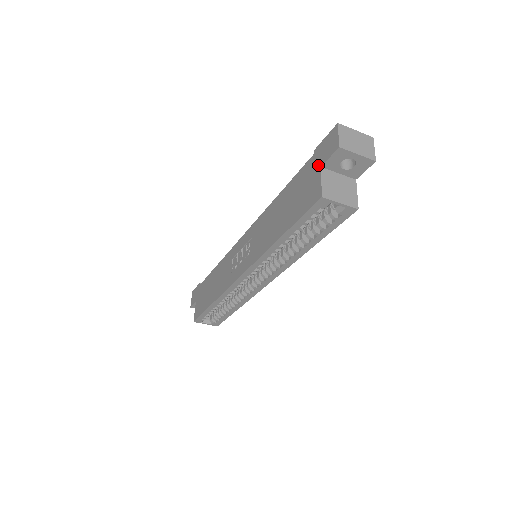
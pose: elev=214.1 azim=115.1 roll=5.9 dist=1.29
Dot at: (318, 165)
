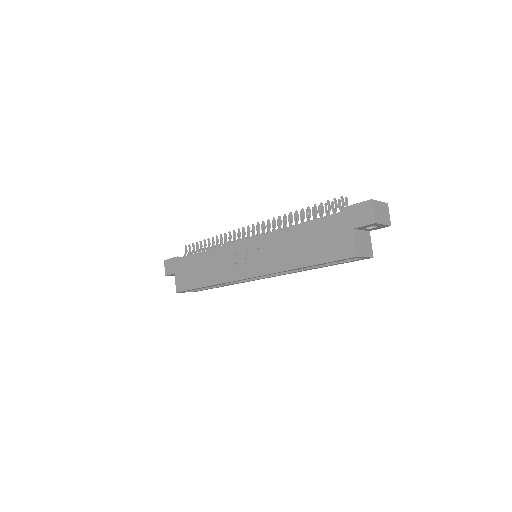
Dot at: (349, 225)
